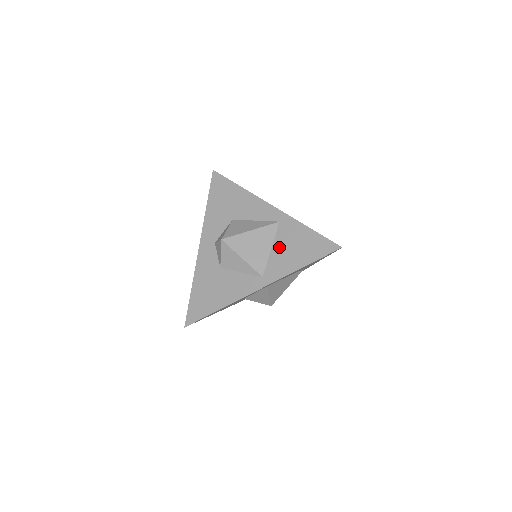
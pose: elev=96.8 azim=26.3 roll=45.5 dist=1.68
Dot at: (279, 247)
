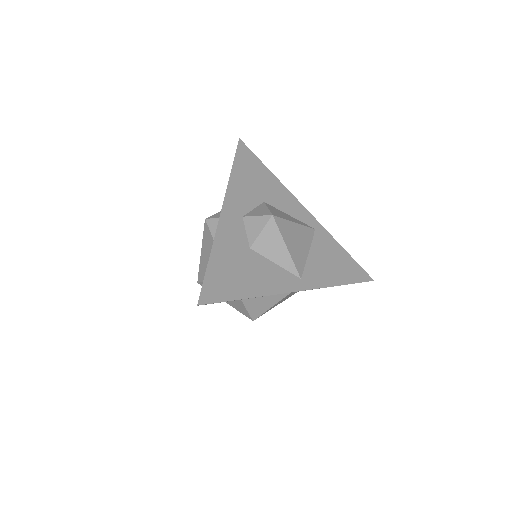
Dot at: (317, 254)
